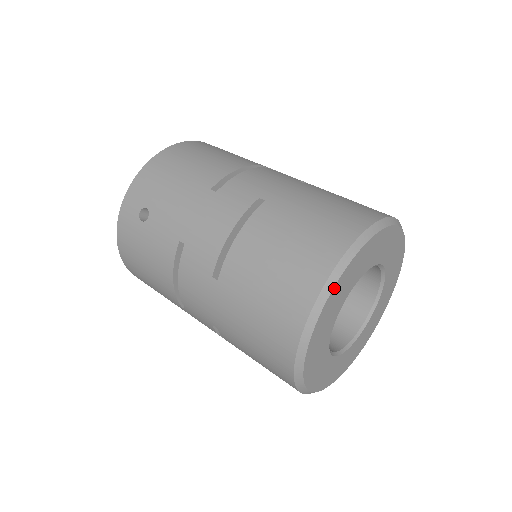
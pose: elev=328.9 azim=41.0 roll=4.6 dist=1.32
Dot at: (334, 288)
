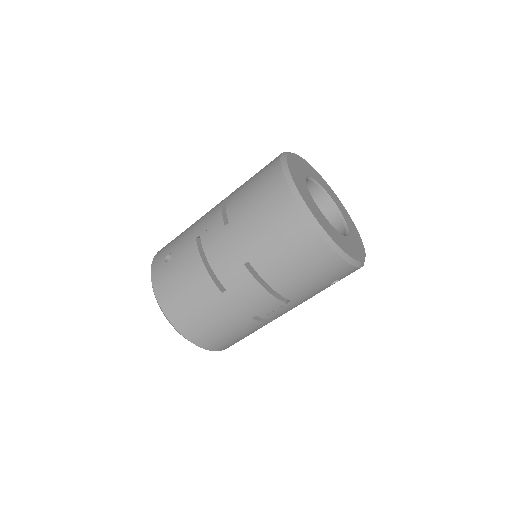
Dot at: (287, 160)
